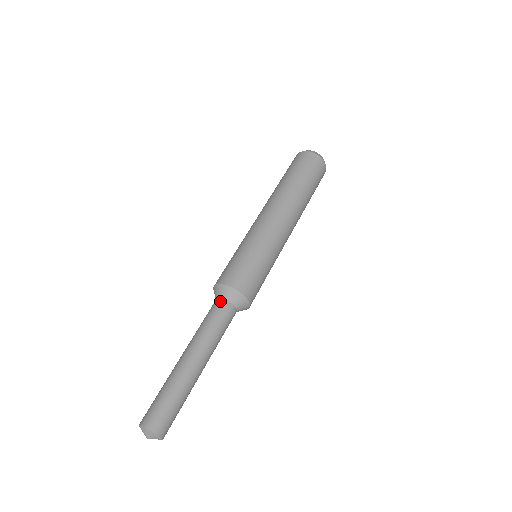
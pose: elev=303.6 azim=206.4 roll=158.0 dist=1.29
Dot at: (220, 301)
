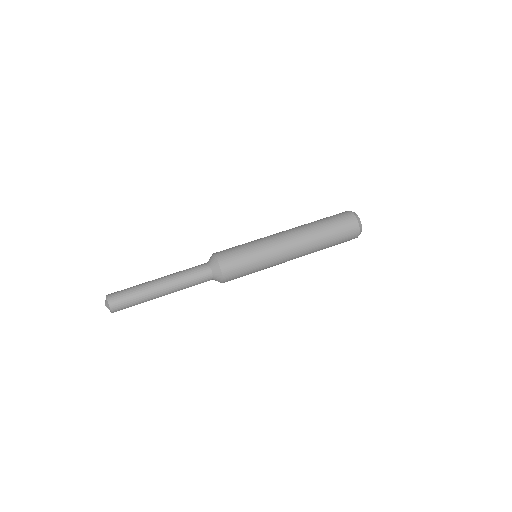
Dot at: (205, 263)
